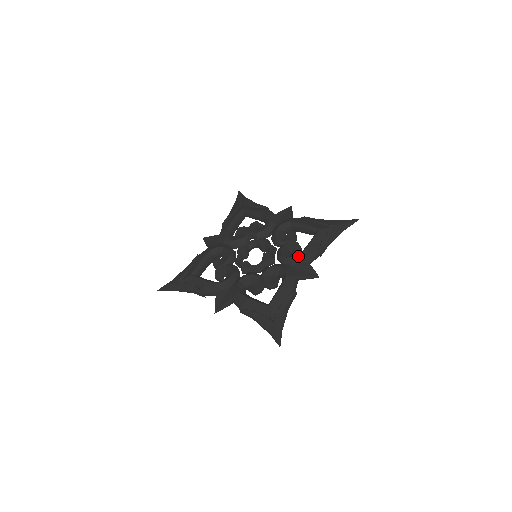
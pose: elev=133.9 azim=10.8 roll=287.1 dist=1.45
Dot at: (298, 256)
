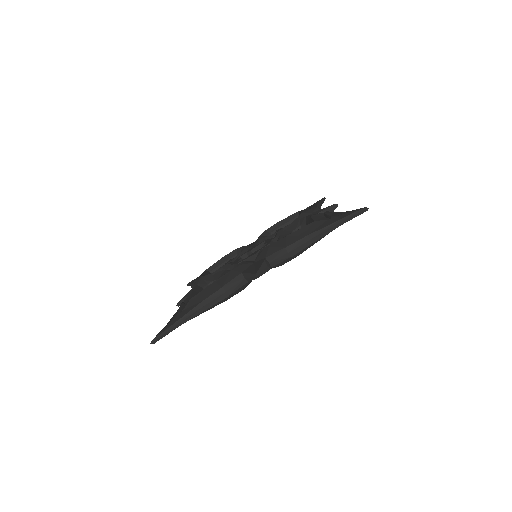
Dot at: (264, 250)
